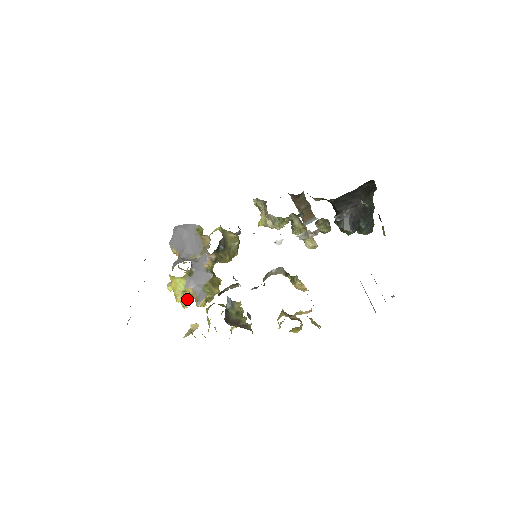
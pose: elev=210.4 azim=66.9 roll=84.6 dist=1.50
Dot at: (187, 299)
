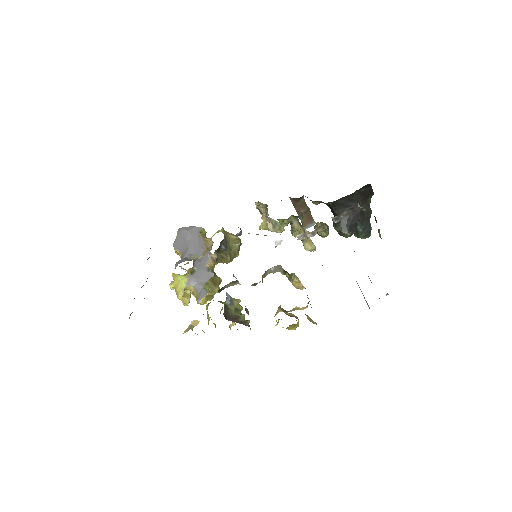
Dot at: (188, 297)
